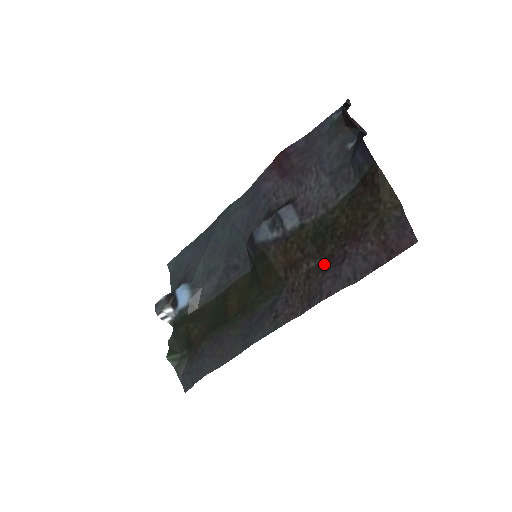
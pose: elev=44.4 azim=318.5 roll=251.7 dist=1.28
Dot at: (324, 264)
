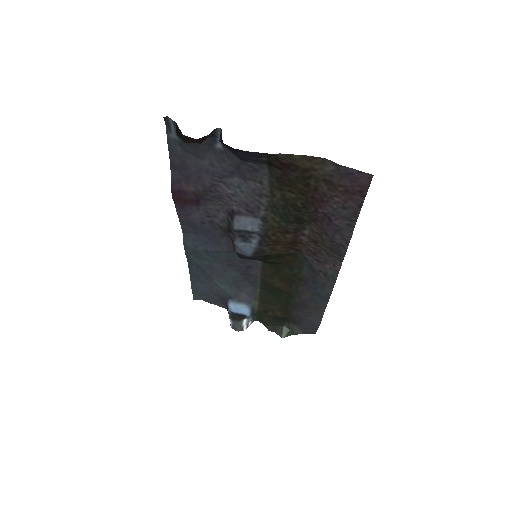
Dot at: (316, 228)
